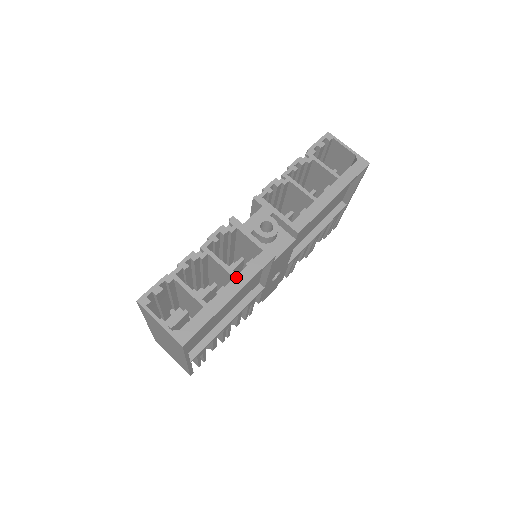
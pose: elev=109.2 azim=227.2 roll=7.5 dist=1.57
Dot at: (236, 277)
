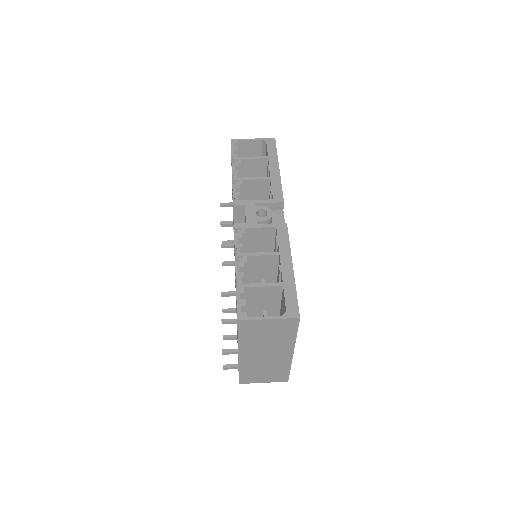
Dot at: (280, 254)
